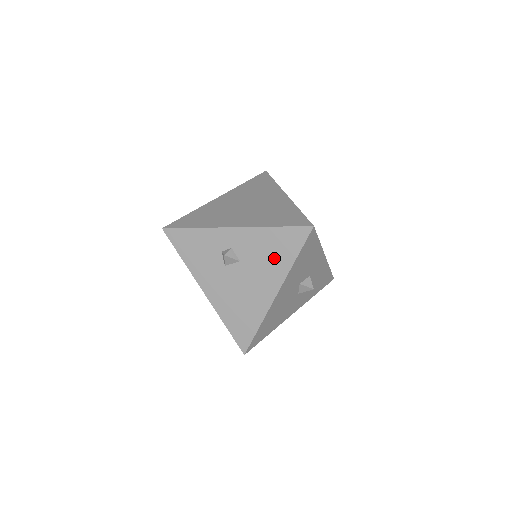
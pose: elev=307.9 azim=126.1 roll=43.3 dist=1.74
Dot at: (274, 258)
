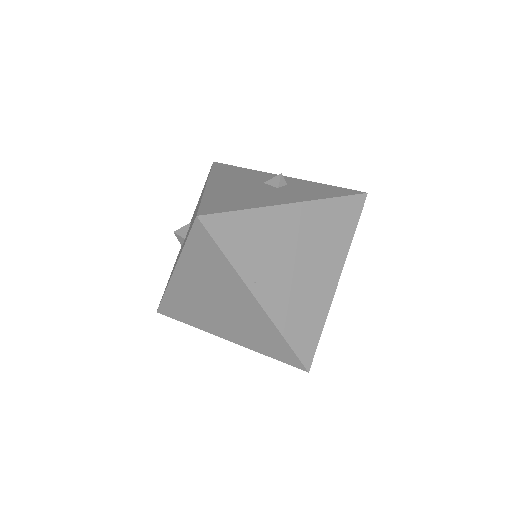
Dot at: occluded
